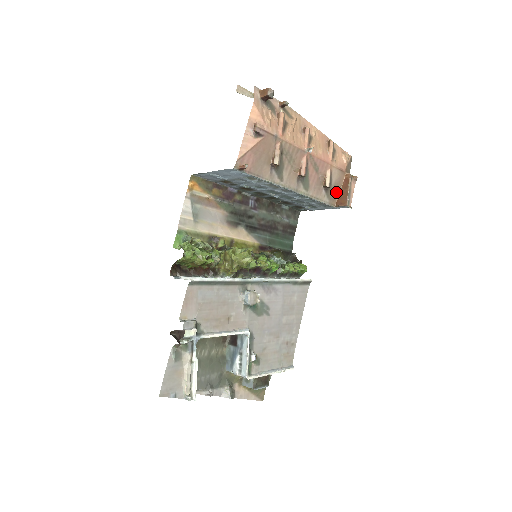
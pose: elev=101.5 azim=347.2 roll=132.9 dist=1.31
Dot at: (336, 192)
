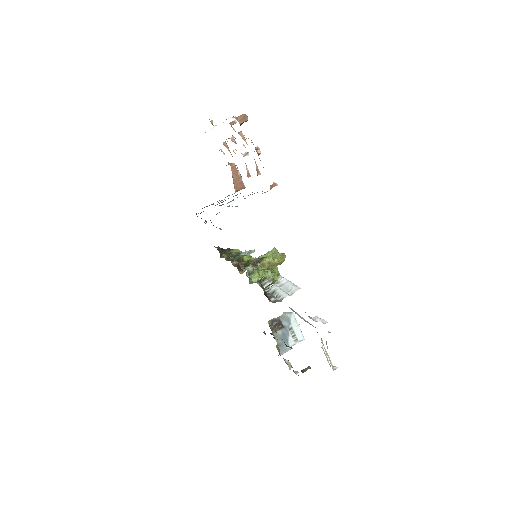
Dot at: (233, 181)
